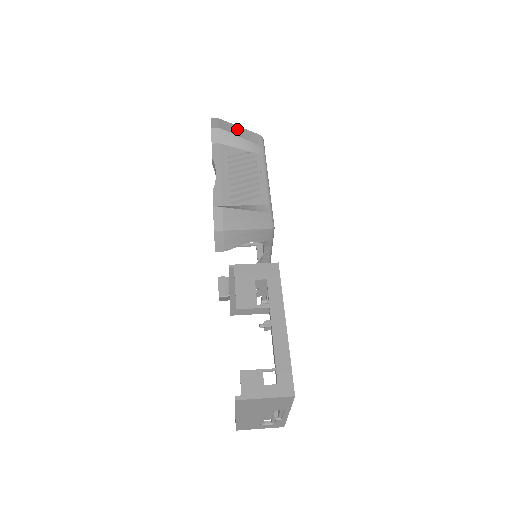
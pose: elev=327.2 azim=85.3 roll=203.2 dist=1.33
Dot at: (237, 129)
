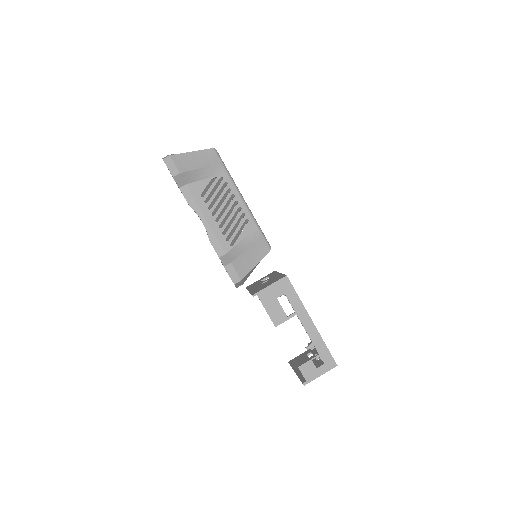
Dot at: (192, 158)
